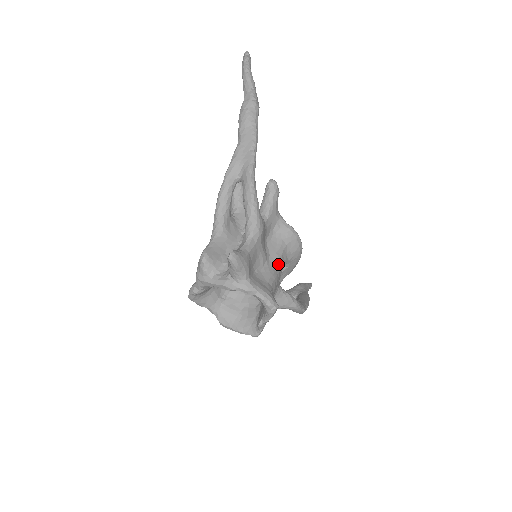
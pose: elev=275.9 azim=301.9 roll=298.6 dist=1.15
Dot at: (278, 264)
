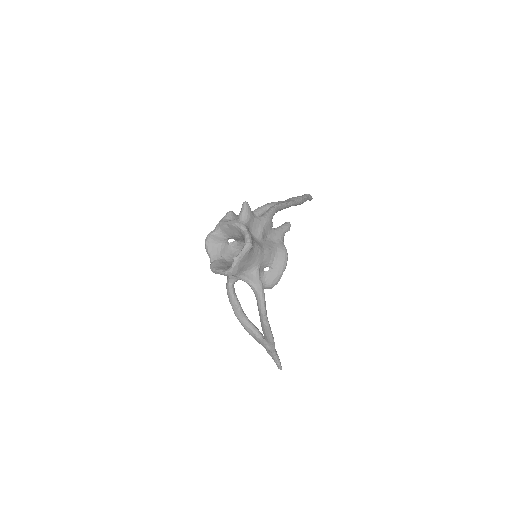
Dot at: (266, 250)
